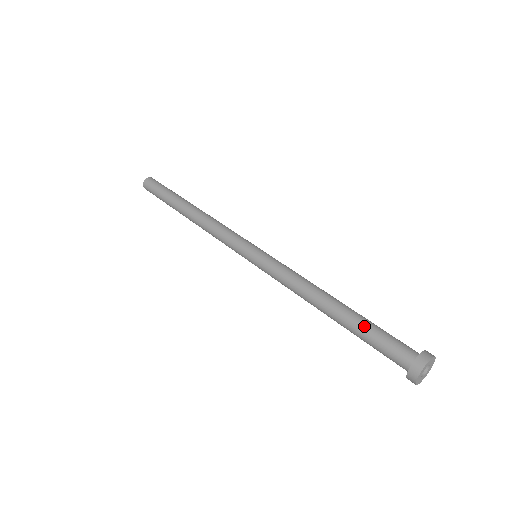
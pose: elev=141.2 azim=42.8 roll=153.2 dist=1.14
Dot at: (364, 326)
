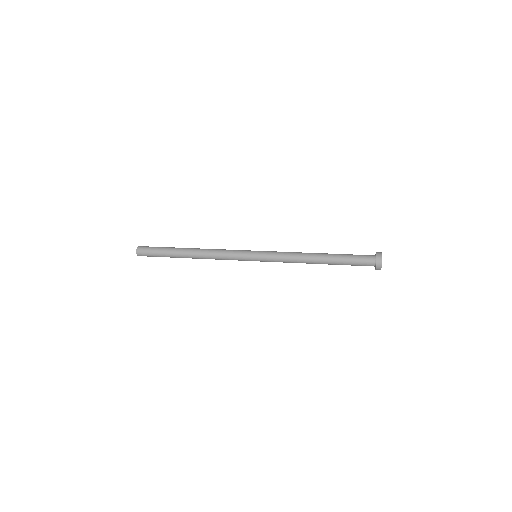
Dot at: (343, 255)
